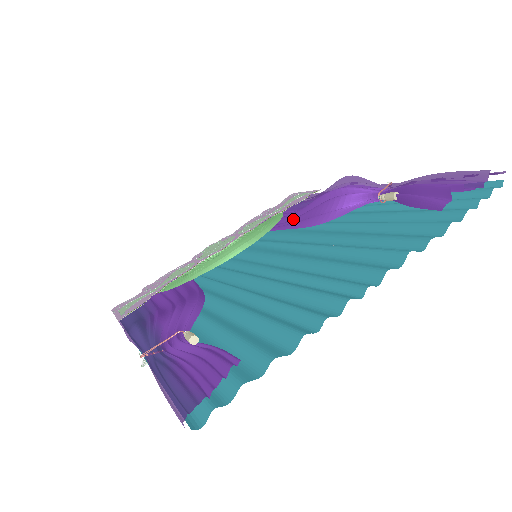
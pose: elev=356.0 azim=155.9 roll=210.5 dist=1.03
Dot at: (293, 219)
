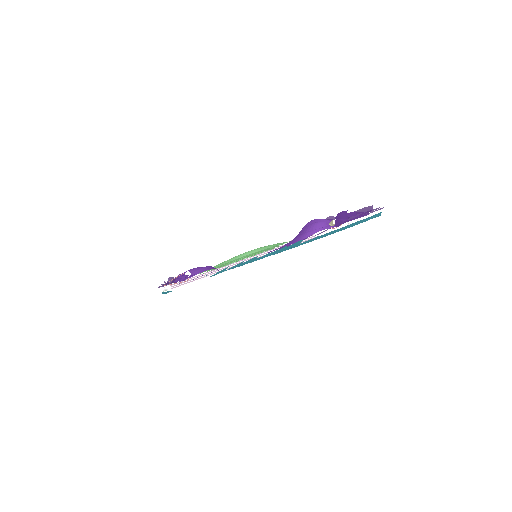
Dot at: occluded
